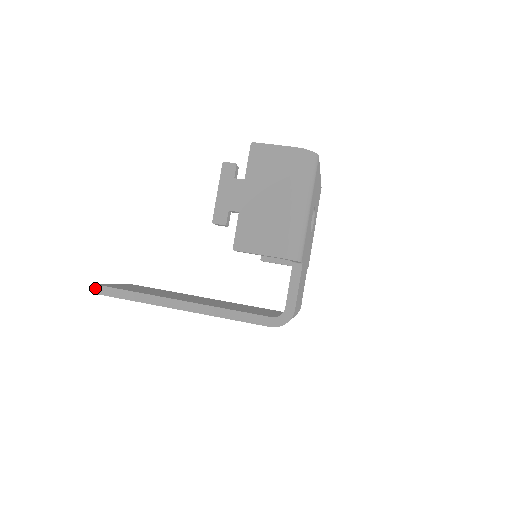
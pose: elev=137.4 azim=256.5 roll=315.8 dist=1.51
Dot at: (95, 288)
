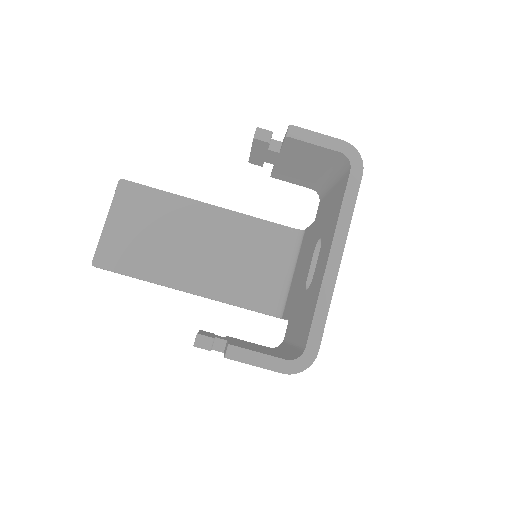
Dot at: (96, 267)
